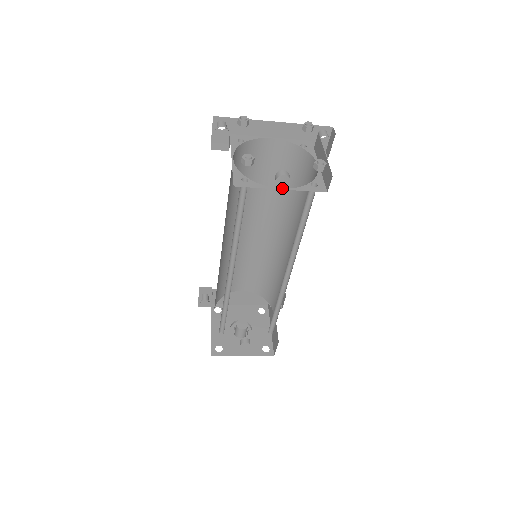
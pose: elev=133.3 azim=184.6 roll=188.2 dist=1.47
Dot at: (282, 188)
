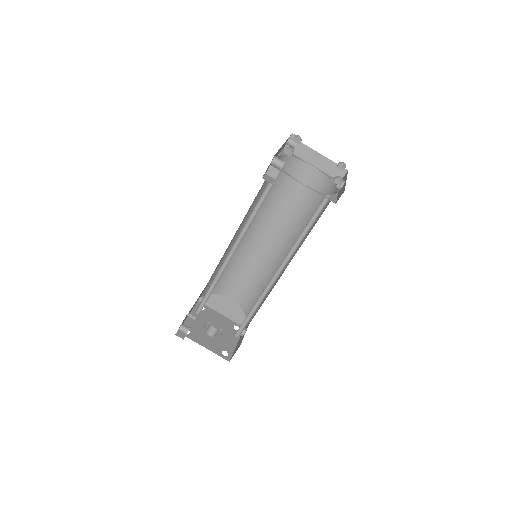
Dot at: (337, 191)
